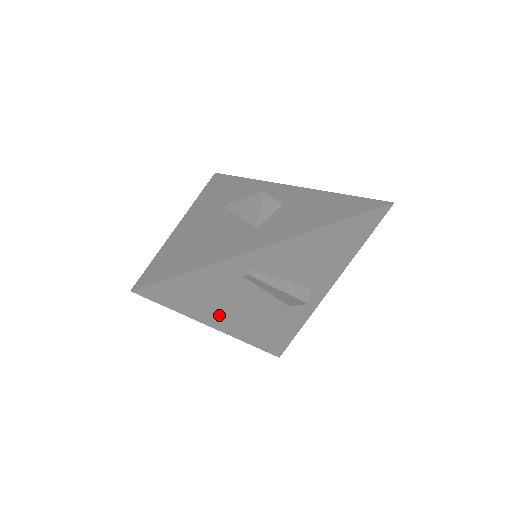
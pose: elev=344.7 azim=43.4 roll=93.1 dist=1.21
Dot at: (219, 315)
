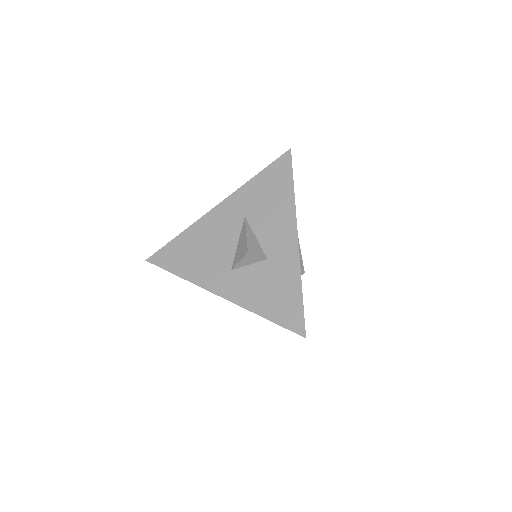
Dot at: occluded
